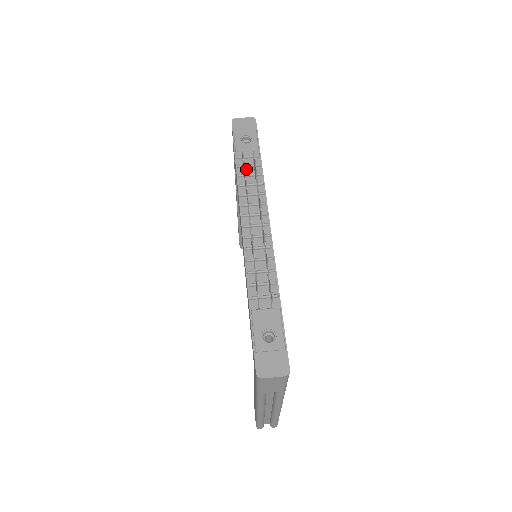
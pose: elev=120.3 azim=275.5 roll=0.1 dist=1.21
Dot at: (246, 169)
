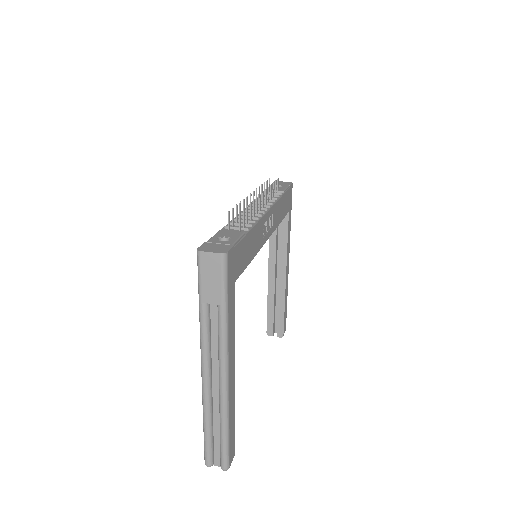
Dot at: (269, 194)
